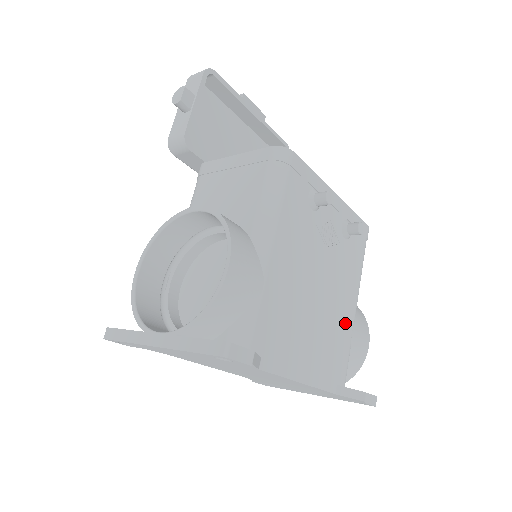
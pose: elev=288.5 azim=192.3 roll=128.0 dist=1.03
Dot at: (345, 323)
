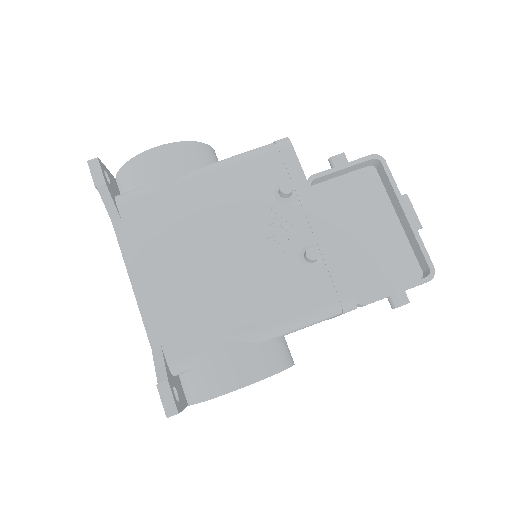
Dot at: (226, 320)
